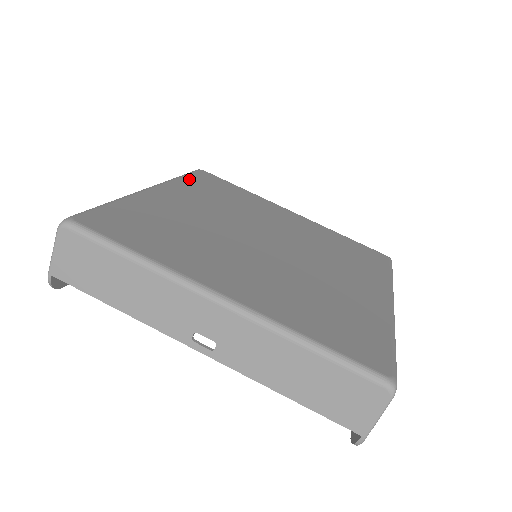
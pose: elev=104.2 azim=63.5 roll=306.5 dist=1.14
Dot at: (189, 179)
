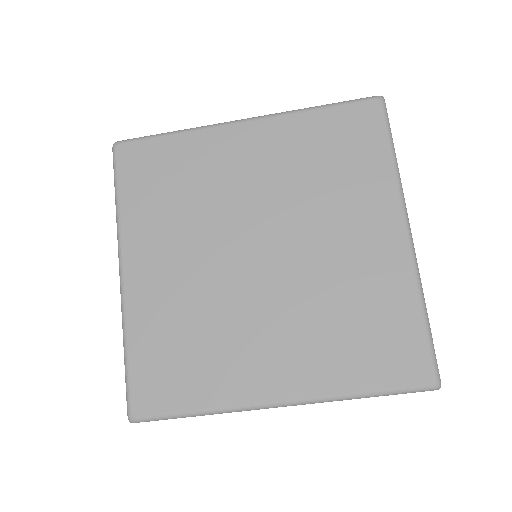
Dot at: (127, 198)
